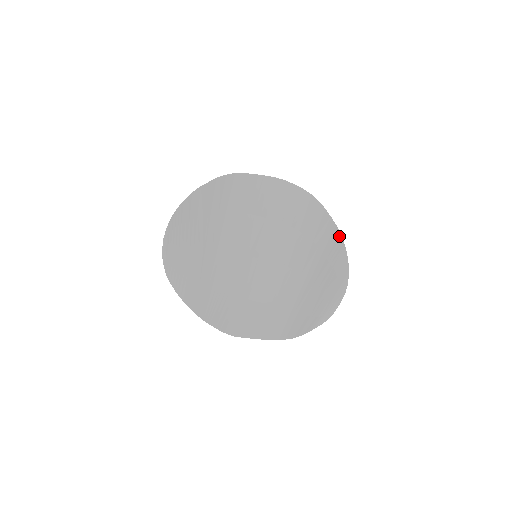
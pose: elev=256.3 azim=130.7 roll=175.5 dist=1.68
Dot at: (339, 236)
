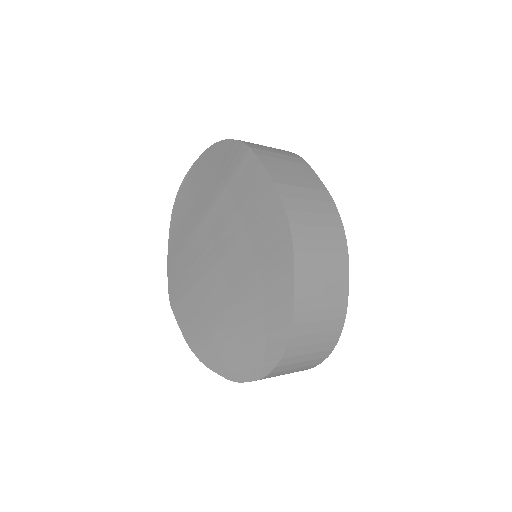
Dot at: (290, 314)
